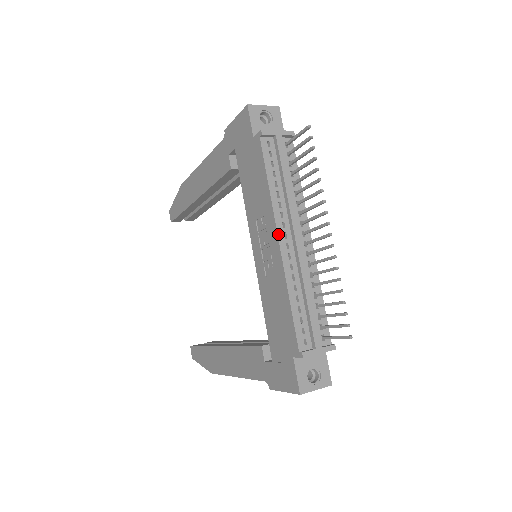
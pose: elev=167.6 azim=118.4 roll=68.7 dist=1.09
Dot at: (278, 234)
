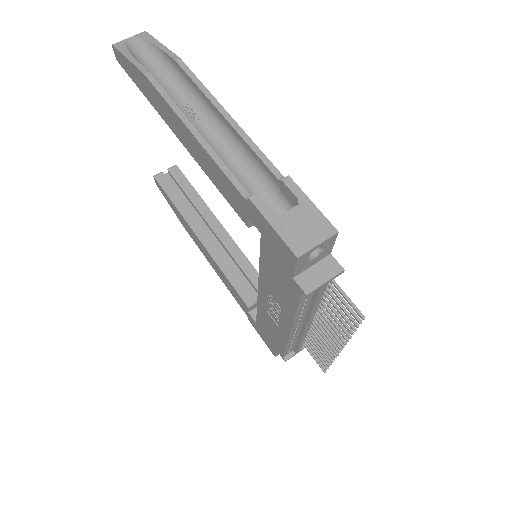
Dot at: (291, 329)
